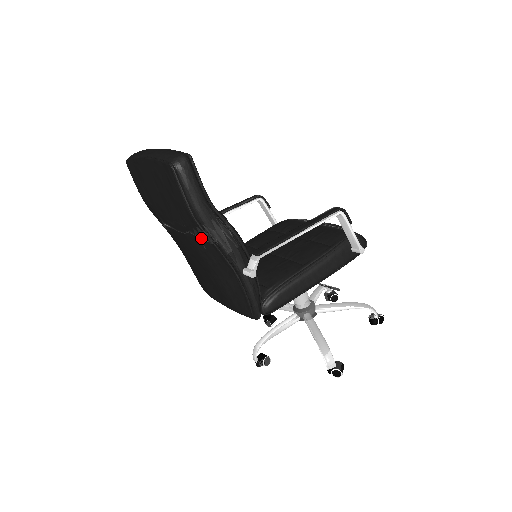
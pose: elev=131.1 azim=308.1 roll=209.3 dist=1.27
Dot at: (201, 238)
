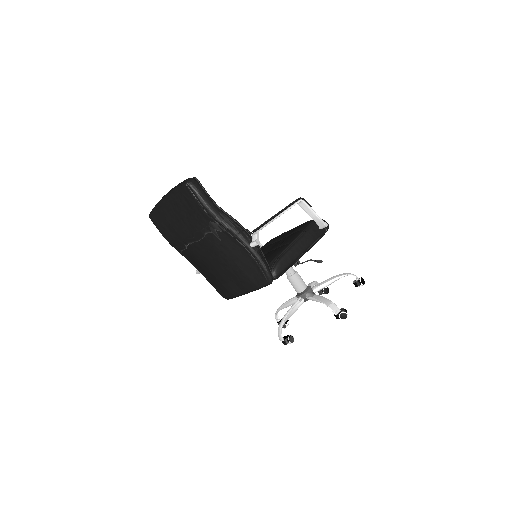
Dot at: (216, 232)
